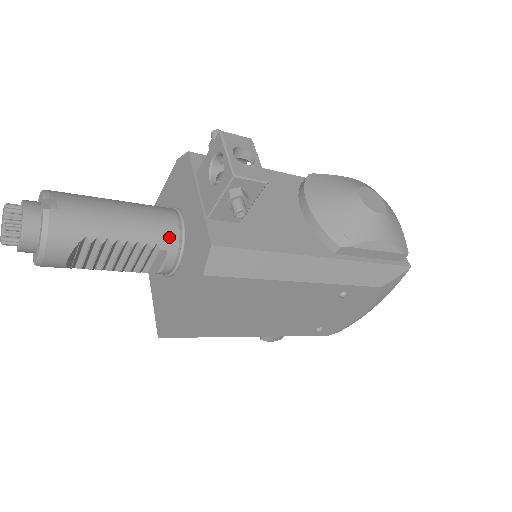
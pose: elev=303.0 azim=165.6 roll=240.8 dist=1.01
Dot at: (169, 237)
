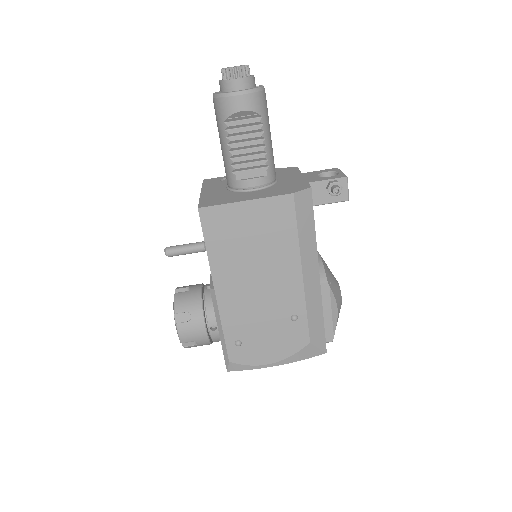
Dot at: (273, 173)
